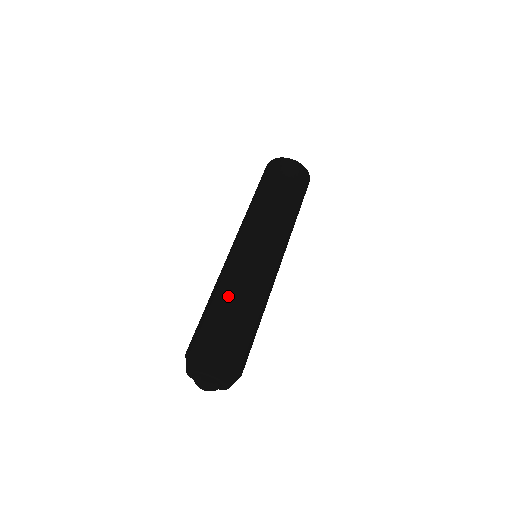
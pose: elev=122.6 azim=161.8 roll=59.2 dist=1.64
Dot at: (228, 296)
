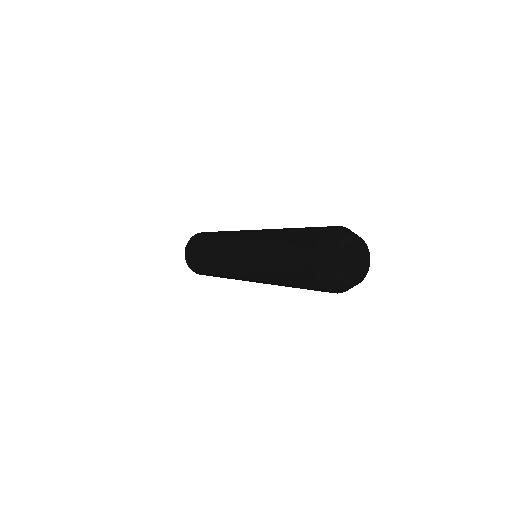
Dot at: (272, 248)
